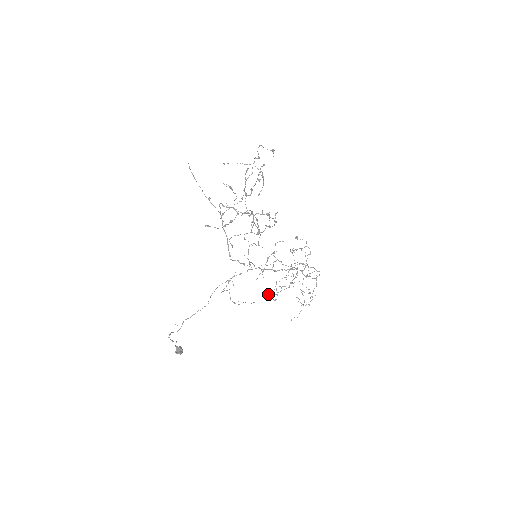
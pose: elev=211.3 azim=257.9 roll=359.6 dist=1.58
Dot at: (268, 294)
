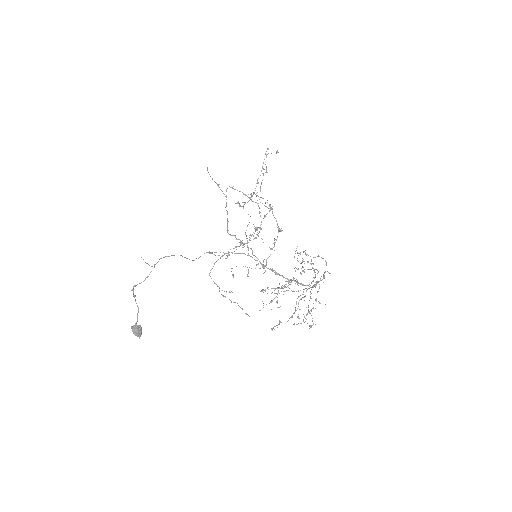
Dot at: (265, 290)
